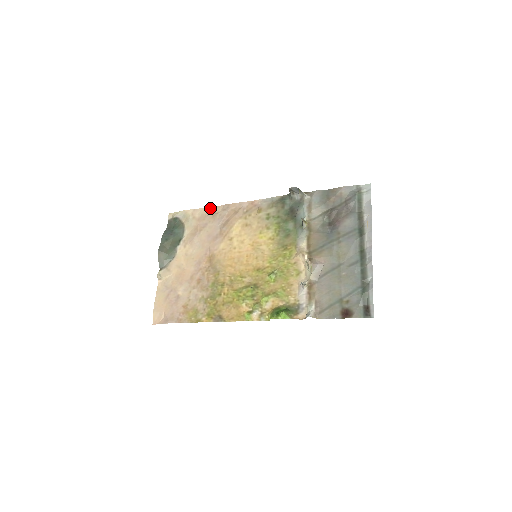
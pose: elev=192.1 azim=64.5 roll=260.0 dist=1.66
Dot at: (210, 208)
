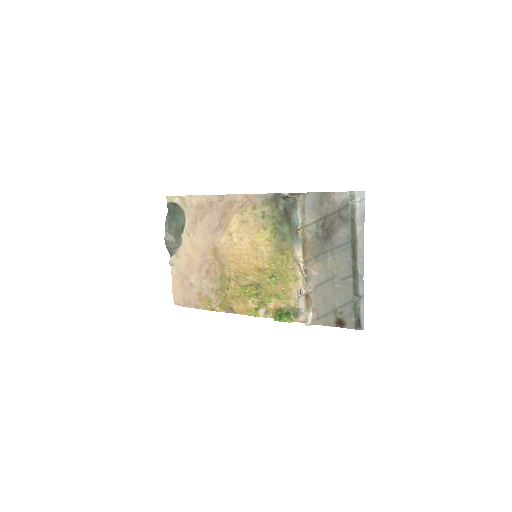
Dot at: (205, 197)
